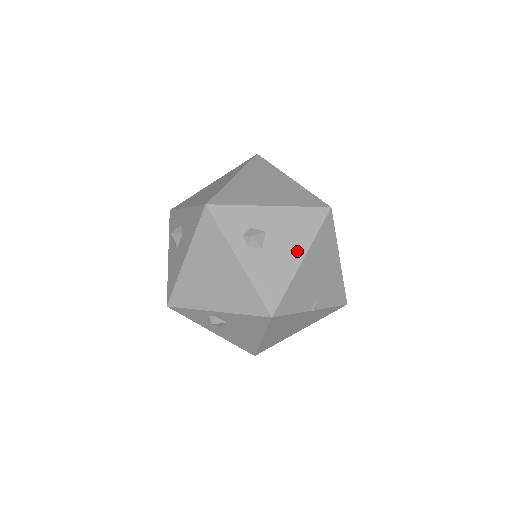
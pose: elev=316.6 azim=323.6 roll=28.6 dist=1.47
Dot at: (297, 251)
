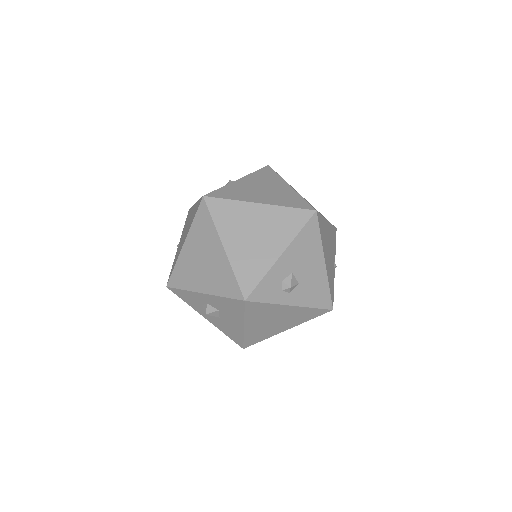
Dot at: (318, 261)
